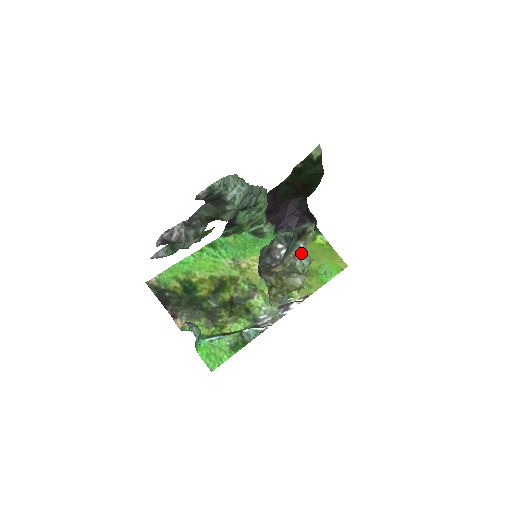
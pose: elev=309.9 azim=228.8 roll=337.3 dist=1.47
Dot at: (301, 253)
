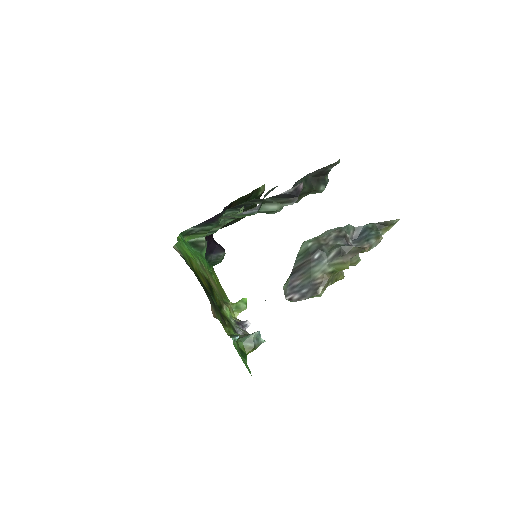
Dot at: occluded
